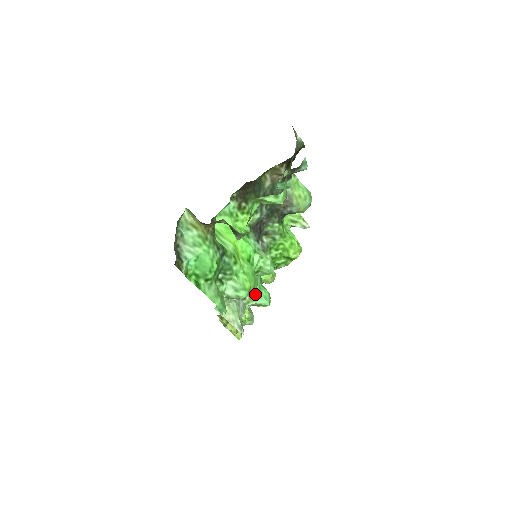
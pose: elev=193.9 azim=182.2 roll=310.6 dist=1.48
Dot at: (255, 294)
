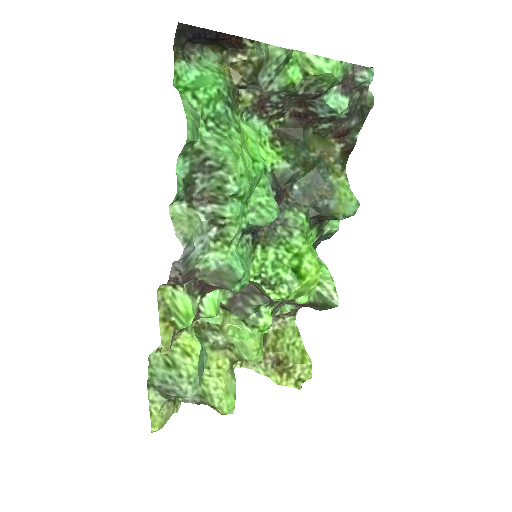
Dot at: (232, 249)
